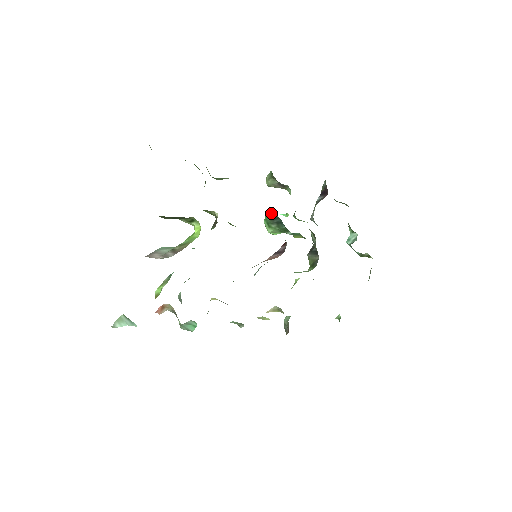
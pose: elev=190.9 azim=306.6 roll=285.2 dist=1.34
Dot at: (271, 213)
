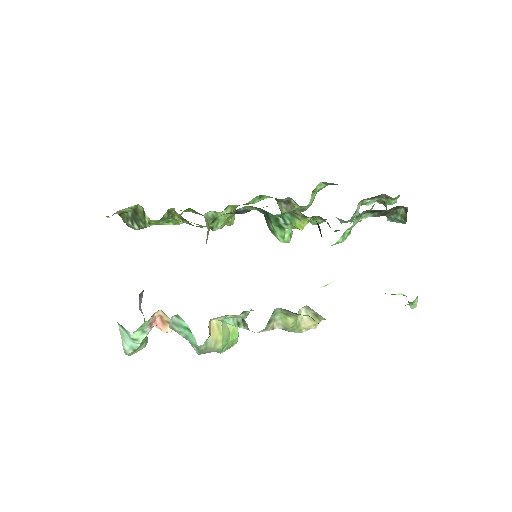
Dot at: occluded
